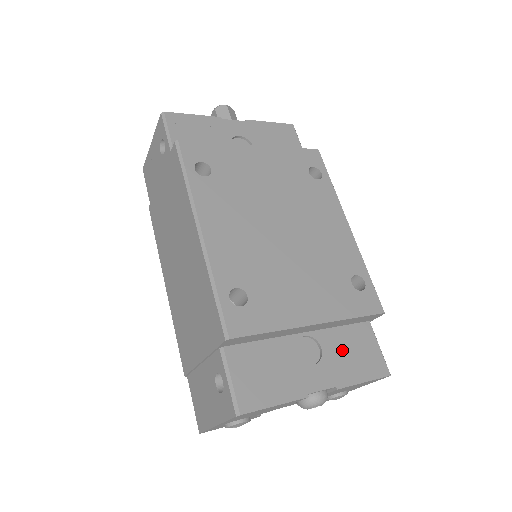
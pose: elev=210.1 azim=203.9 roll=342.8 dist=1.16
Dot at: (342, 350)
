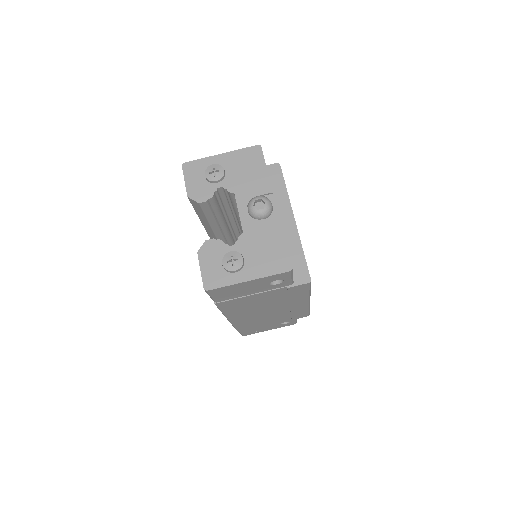
Dot at: occluded
